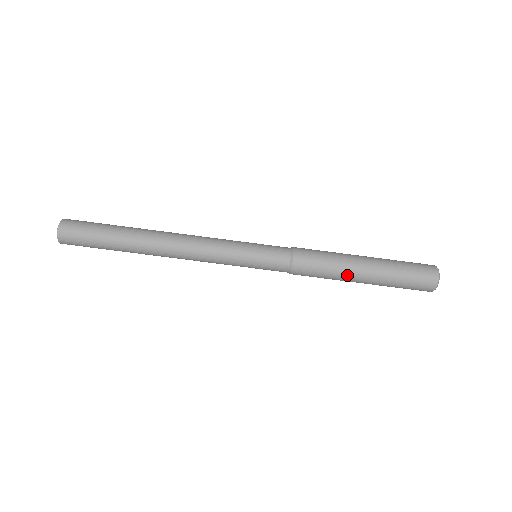
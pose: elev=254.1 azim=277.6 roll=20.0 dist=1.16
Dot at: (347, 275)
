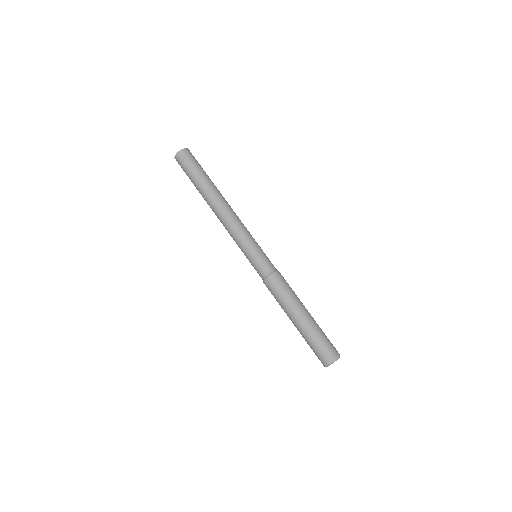
Dot at: (295, 306)
